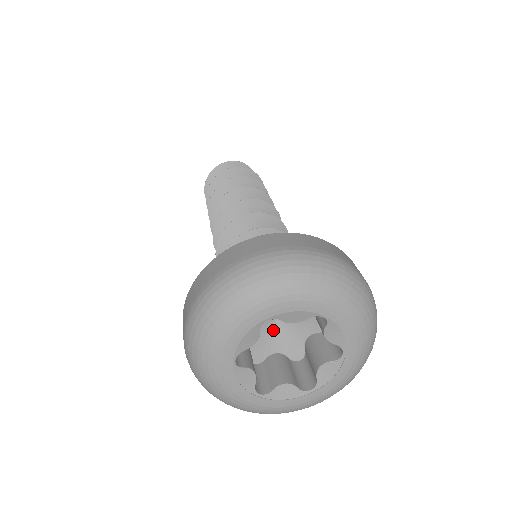
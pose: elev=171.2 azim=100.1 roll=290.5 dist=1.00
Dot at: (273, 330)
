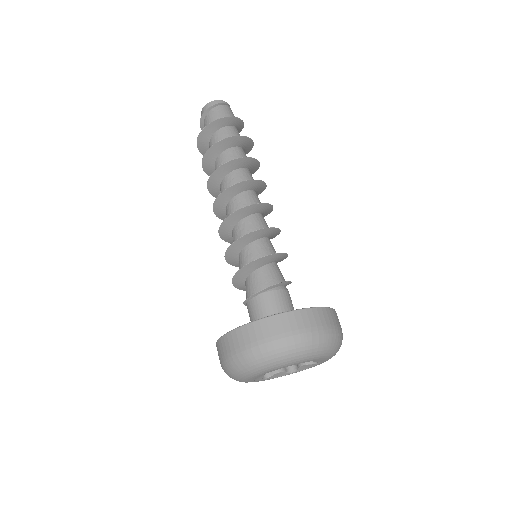
Dot at: occluded
